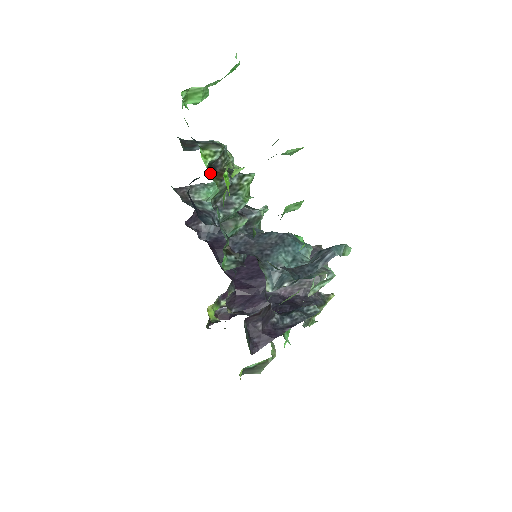
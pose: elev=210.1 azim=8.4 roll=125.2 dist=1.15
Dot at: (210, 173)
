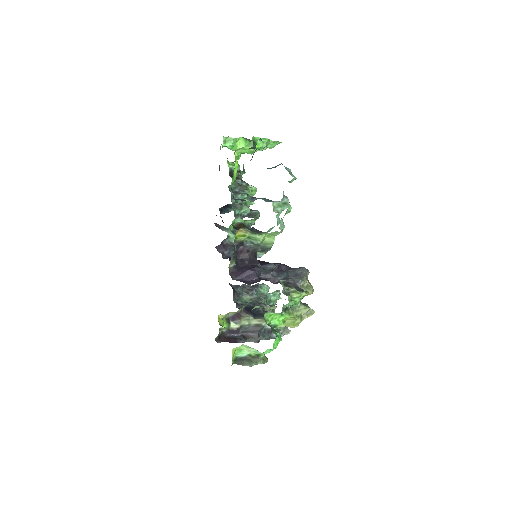
Dot at: (231, 176)
